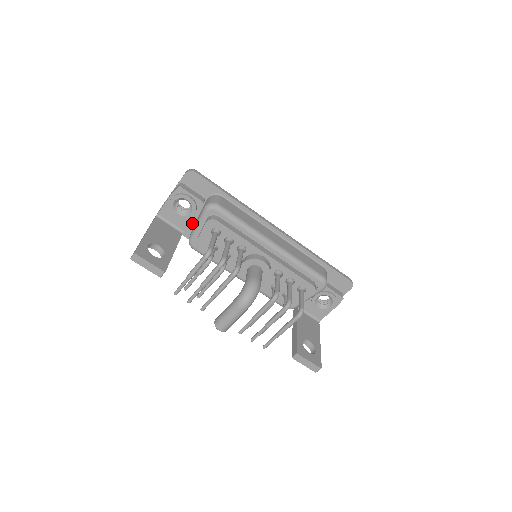
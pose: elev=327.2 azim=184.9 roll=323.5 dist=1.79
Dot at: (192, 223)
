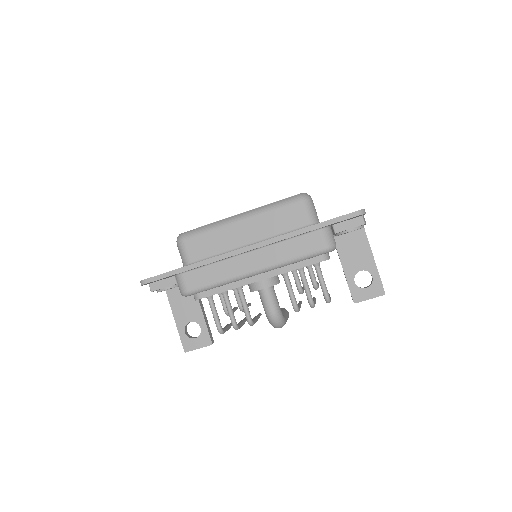
Dot at: occluded
